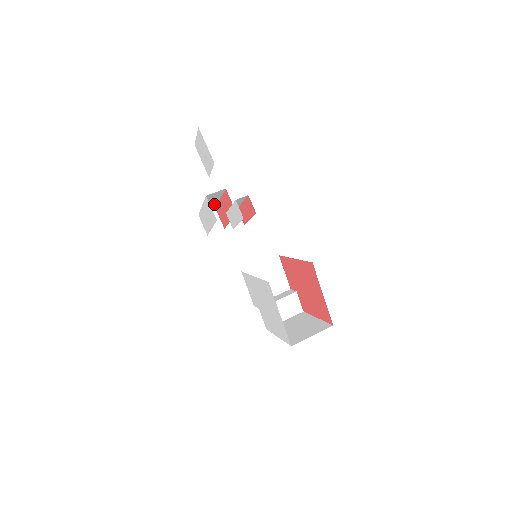
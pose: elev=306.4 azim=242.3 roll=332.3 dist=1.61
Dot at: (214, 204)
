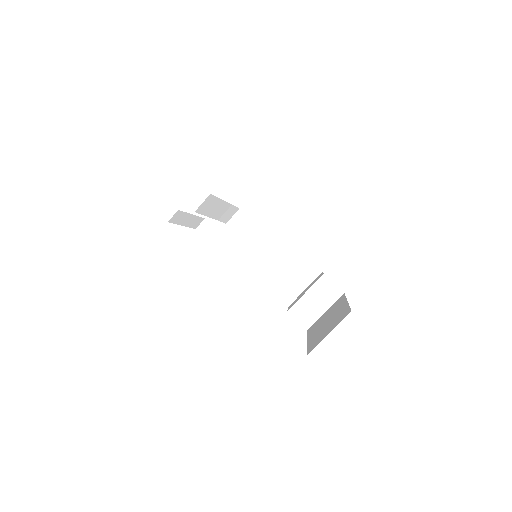
Dot at: (229, 208)
